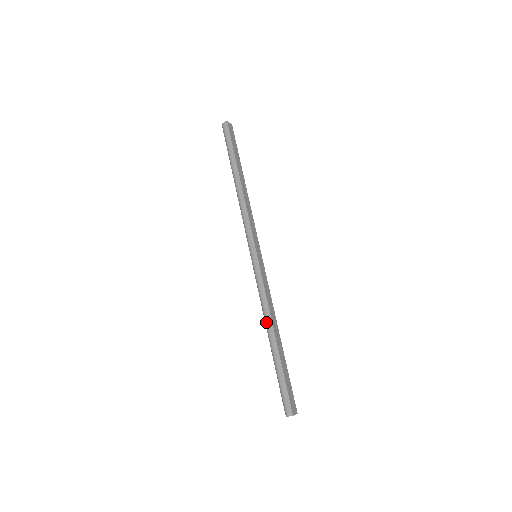
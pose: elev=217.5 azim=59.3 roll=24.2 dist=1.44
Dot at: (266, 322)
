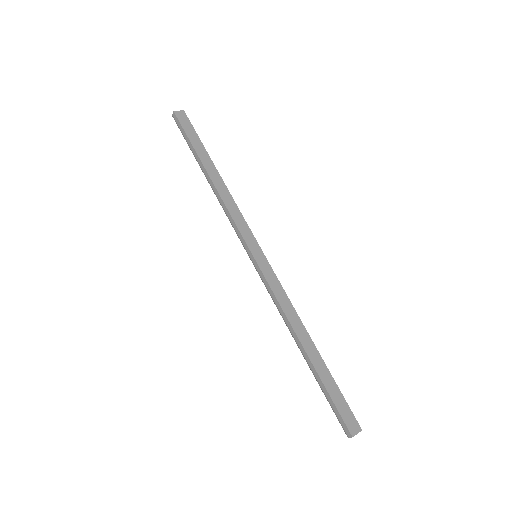
Dot at: (290, 332)
